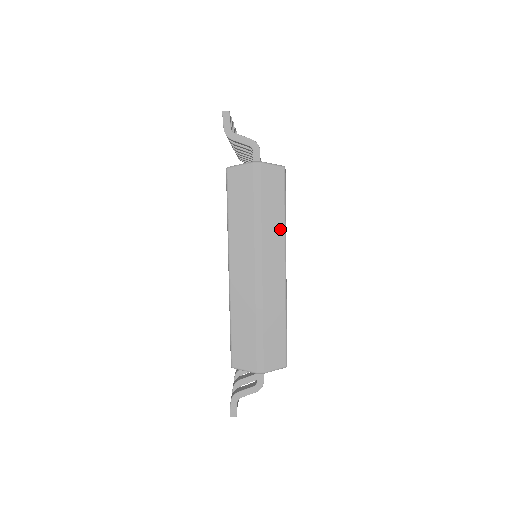
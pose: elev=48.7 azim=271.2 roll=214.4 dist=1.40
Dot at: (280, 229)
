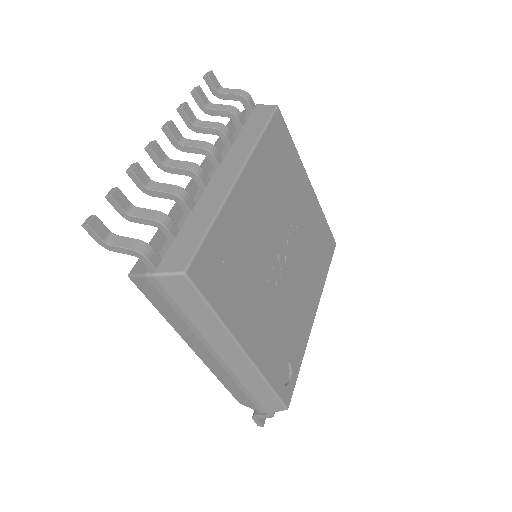
Dot at: (217, 325)
